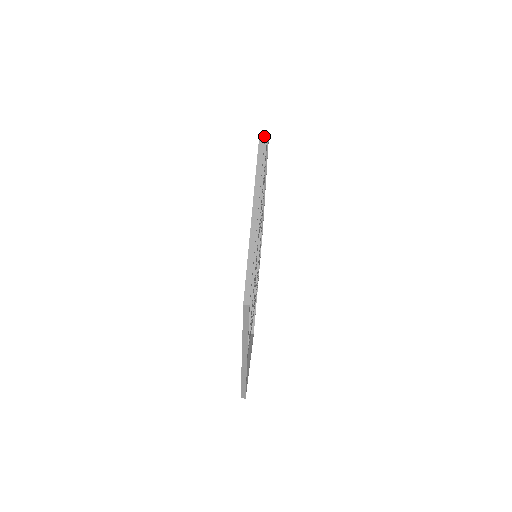
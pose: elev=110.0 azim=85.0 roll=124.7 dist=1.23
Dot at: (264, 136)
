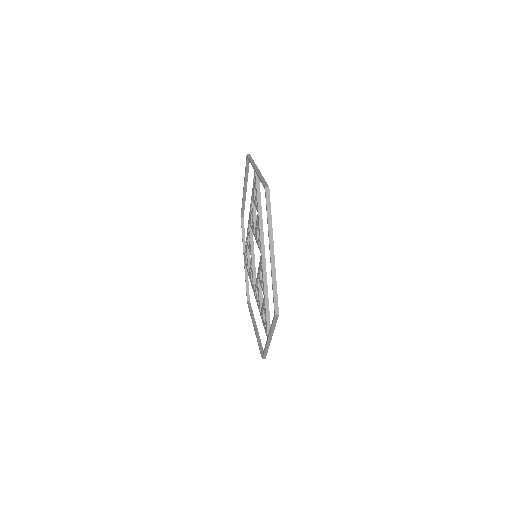
Dot at: (269, 190)
